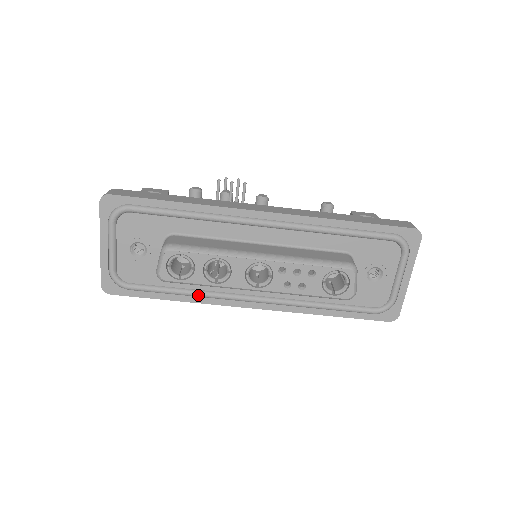
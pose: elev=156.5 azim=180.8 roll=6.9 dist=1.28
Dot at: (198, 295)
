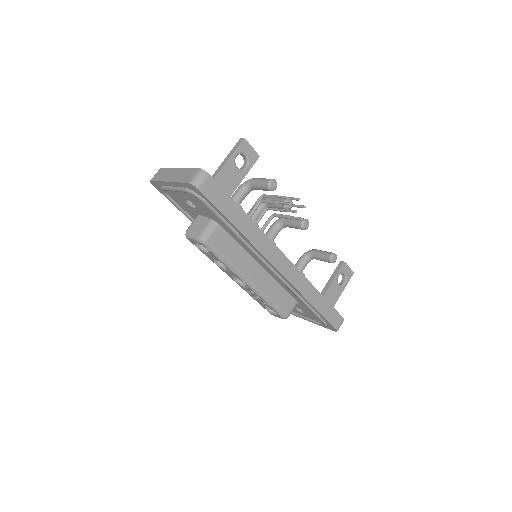
Dot at: occluded
